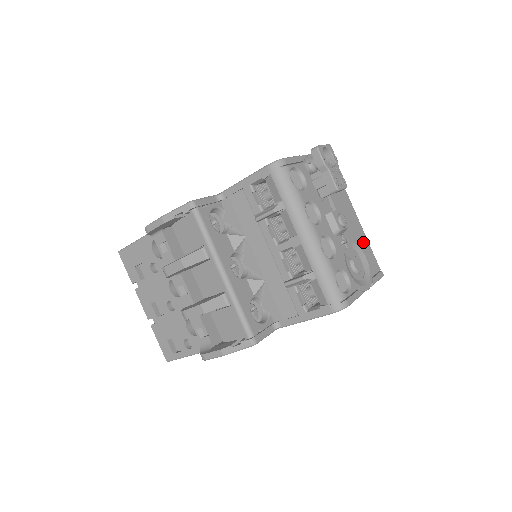
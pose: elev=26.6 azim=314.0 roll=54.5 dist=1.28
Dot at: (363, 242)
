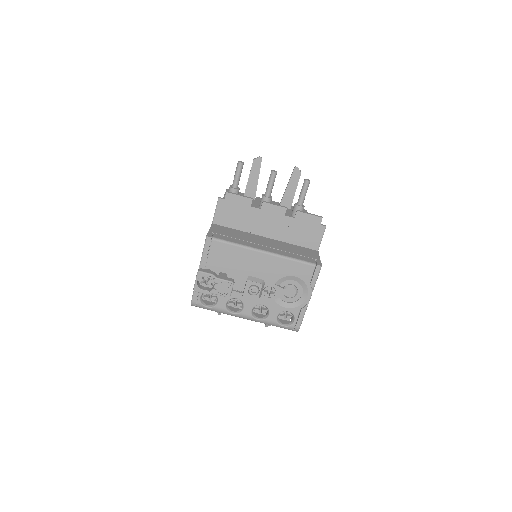
Dot at: (285, 267)
